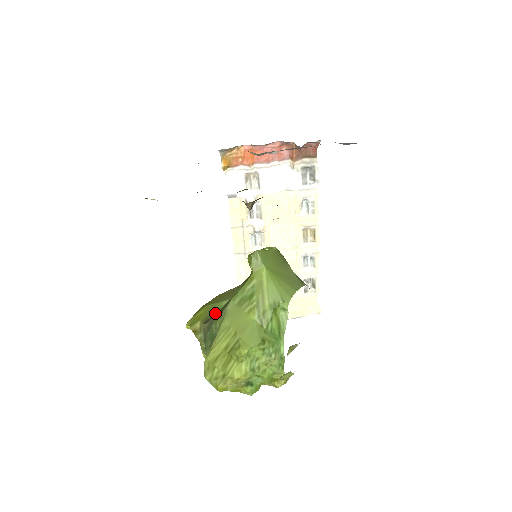
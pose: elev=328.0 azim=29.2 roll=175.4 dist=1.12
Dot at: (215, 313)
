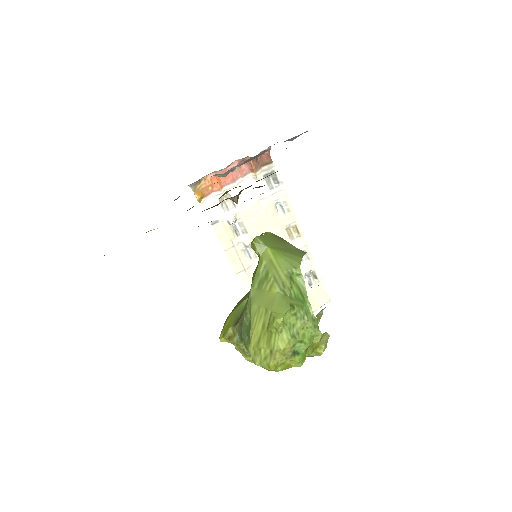
Dot at: (241, 313)
